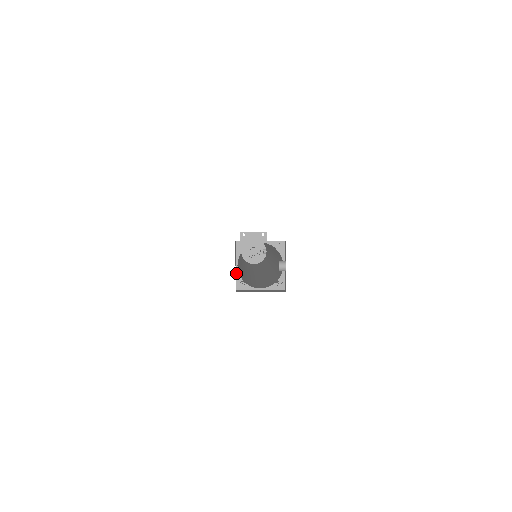
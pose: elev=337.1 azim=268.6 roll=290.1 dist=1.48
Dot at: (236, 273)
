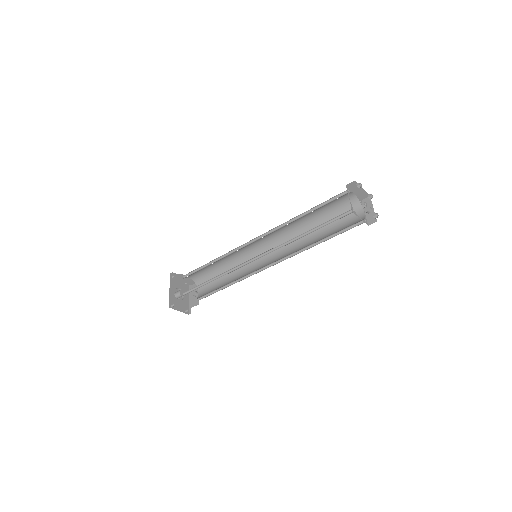
Dot at: (350, 202)
